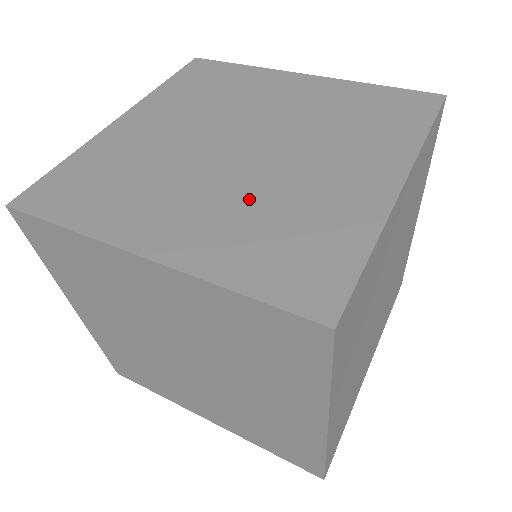
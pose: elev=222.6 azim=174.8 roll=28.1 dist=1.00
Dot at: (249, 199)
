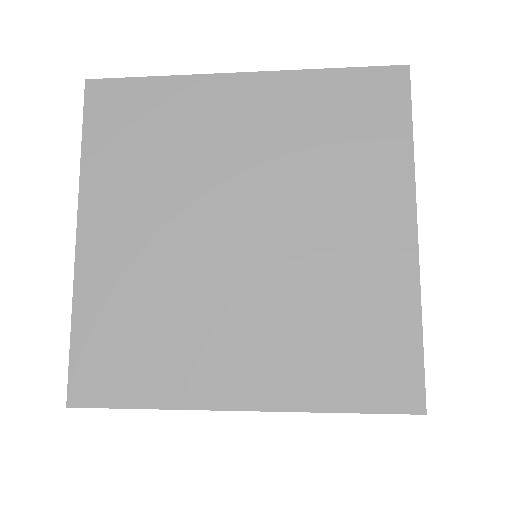
Dot at: occluded
